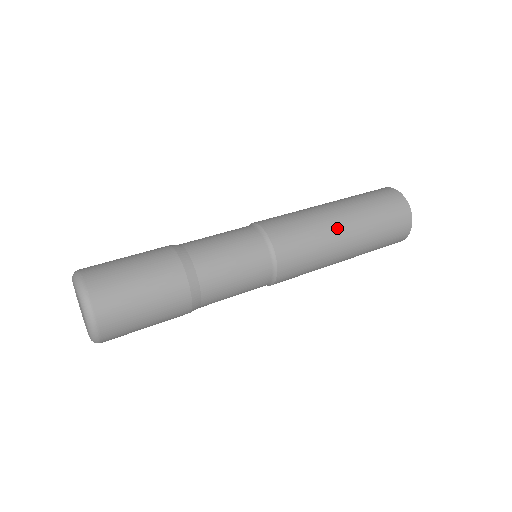
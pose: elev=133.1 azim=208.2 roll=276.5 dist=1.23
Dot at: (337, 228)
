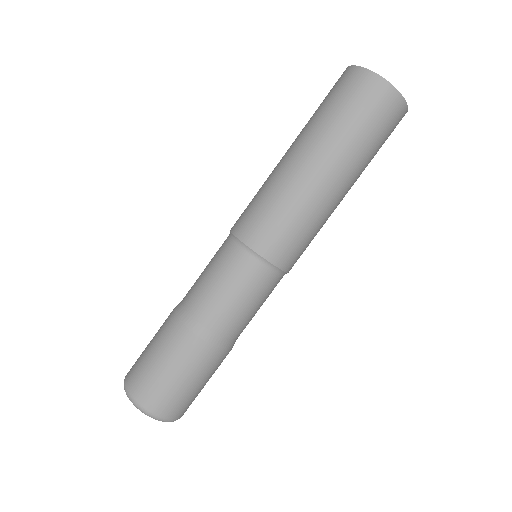
Dot at: (295, 170)
